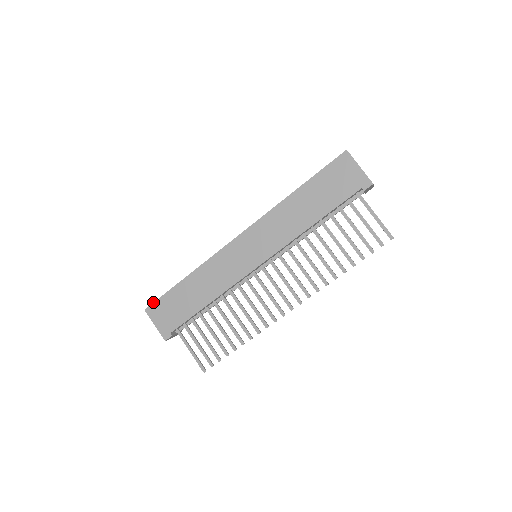
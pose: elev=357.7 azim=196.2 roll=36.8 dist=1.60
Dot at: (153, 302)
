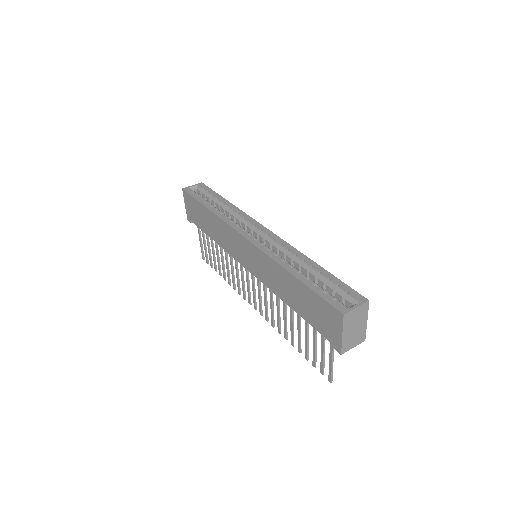
Dot at: (187, 192)
